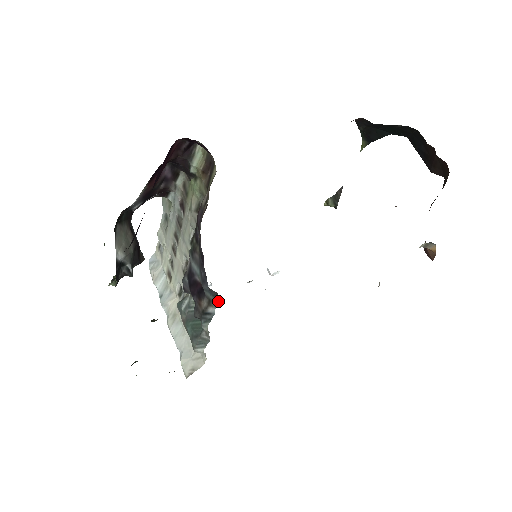
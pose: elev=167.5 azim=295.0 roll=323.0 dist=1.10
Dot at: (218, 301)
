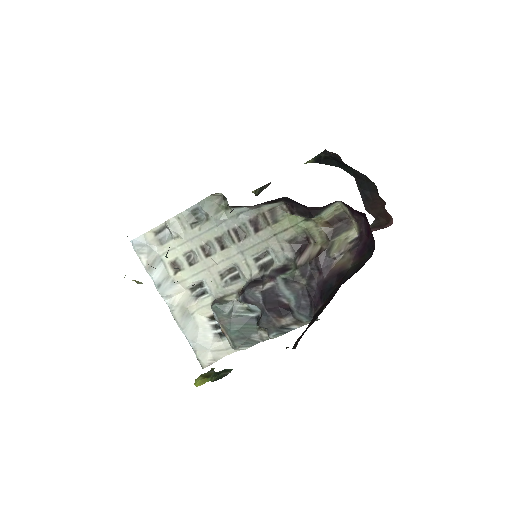
Dot at: occluded
